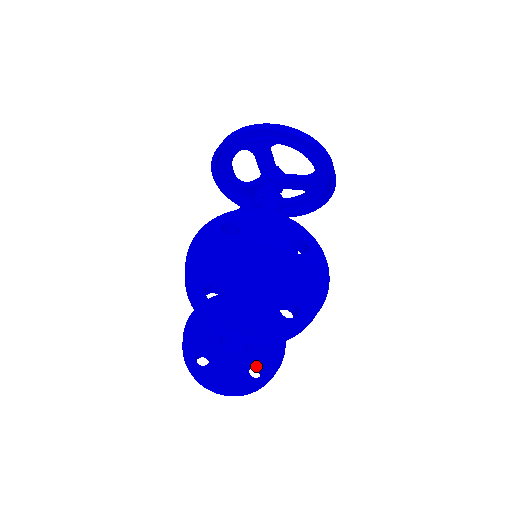
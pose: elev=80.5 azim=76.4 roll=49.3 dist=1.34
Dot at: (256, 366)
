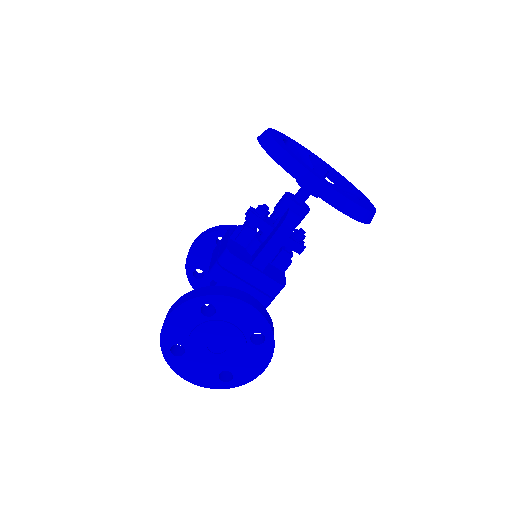
Dot at: occluded
